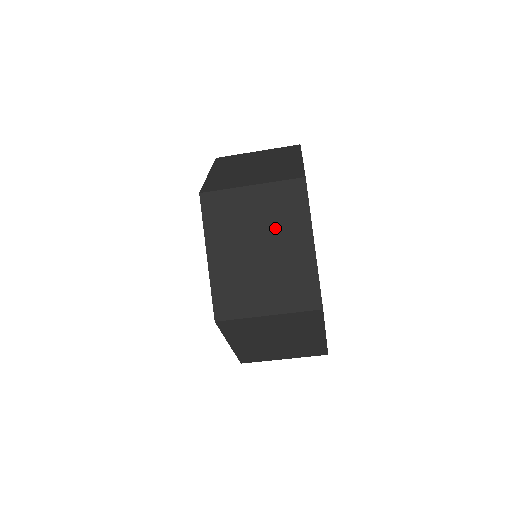
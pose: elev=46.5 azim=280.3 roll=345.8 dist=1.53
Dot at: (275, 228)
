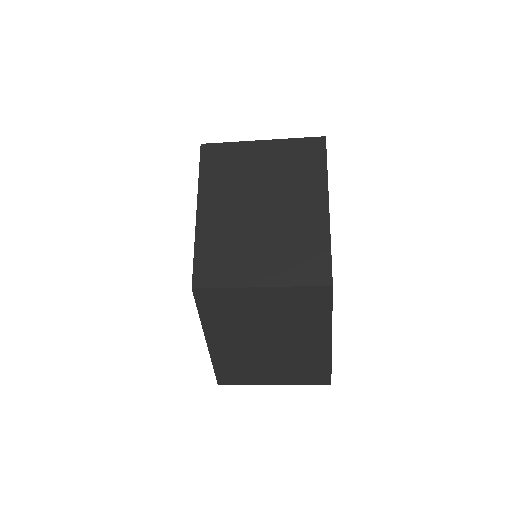
Dot at: (287, 326)
